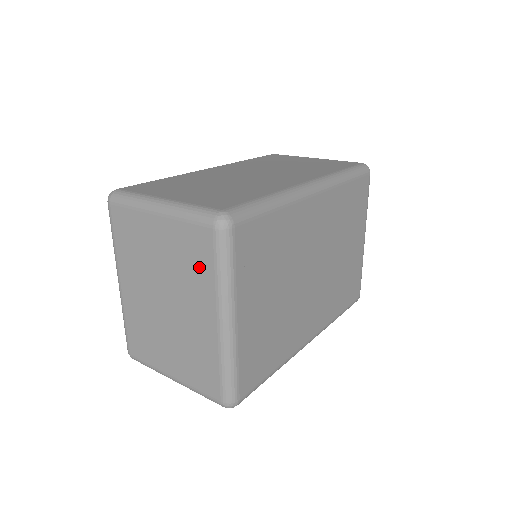
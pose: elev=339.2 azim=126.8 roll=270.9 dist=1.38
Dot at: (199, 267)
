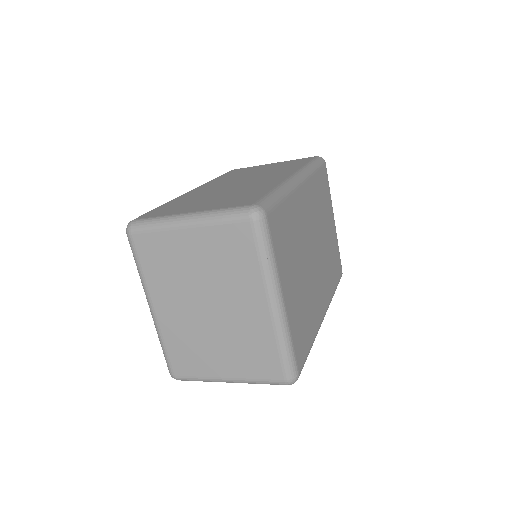
Dot at: (241, 261)
